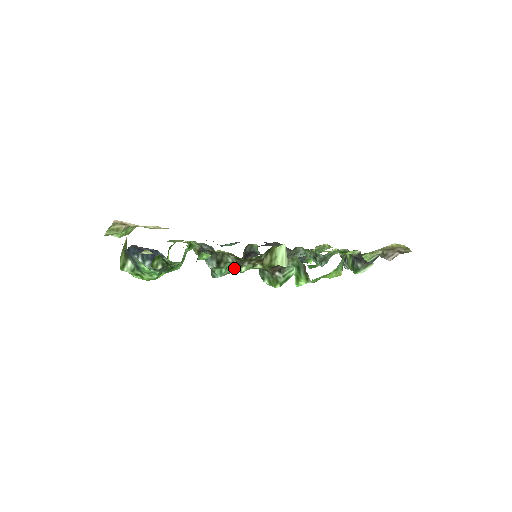
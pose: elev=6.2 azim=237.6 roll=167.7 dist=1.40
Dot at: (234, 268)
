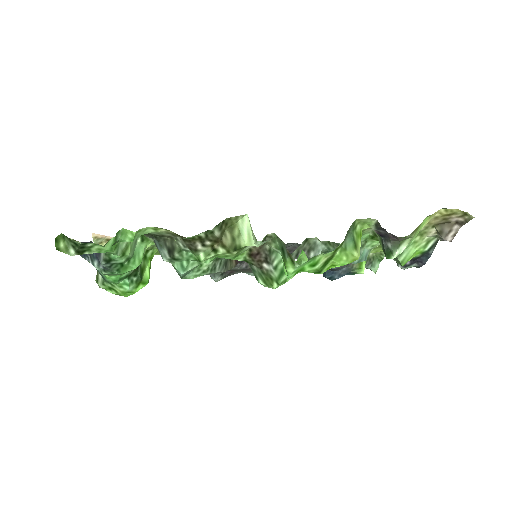
Dot at: occluded
